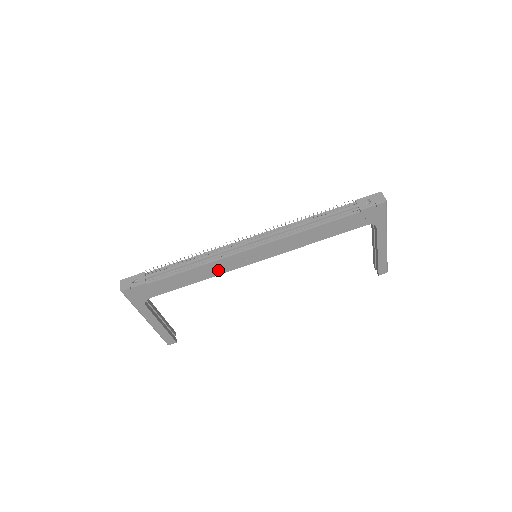
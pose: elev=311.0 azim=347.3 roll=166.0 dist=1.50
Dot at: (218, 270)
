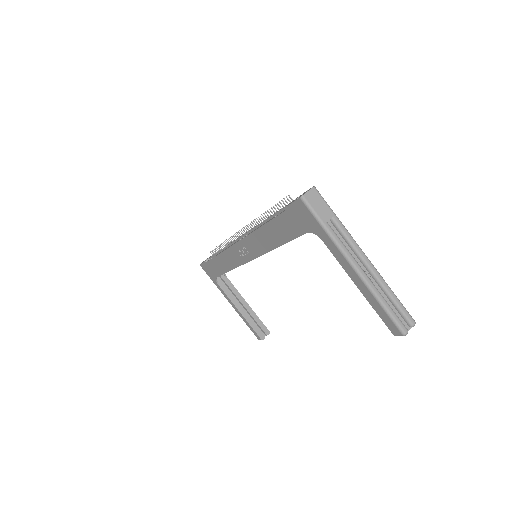
Dot at: (233, 262)
